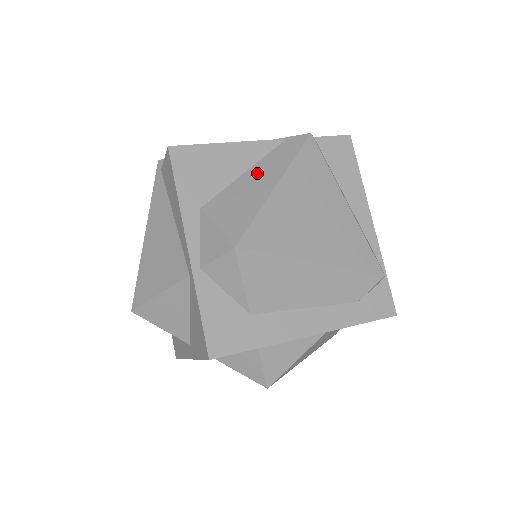
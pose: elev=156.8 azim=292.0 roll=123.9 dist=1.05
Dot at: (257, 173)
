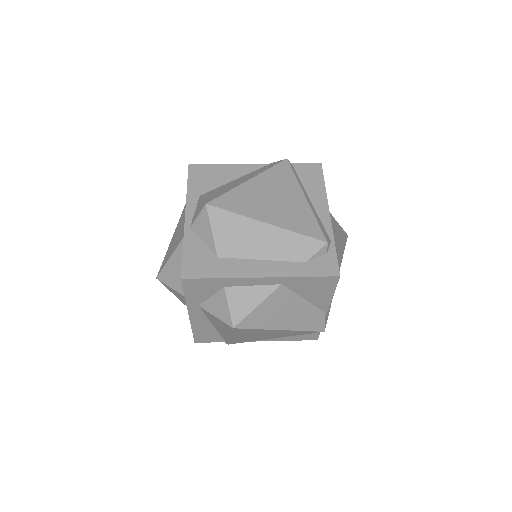
Dot at: (242, 178)
